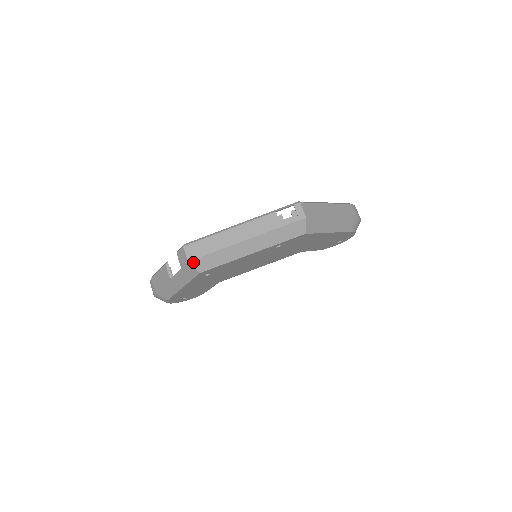
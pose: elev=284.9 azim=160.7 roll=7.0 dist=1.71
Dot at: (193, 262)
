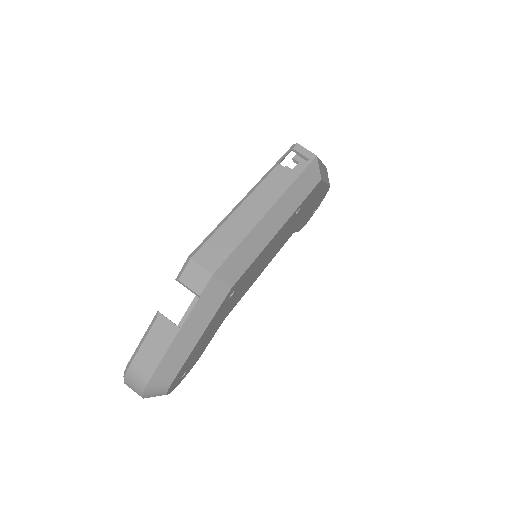
Dot at: (219, 272)
